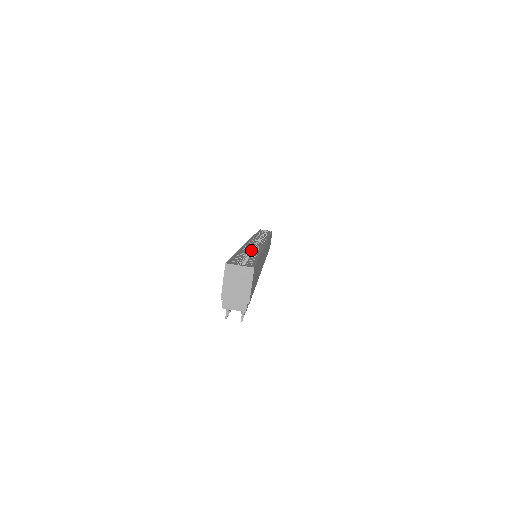
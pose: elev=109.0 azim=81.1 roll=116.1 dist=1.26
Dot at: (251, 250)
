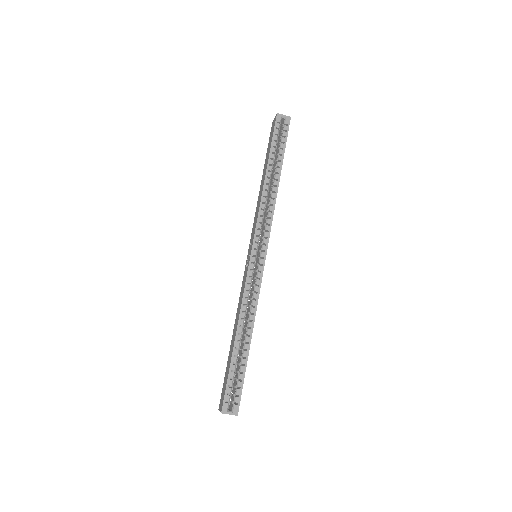
Dot at: occluded
